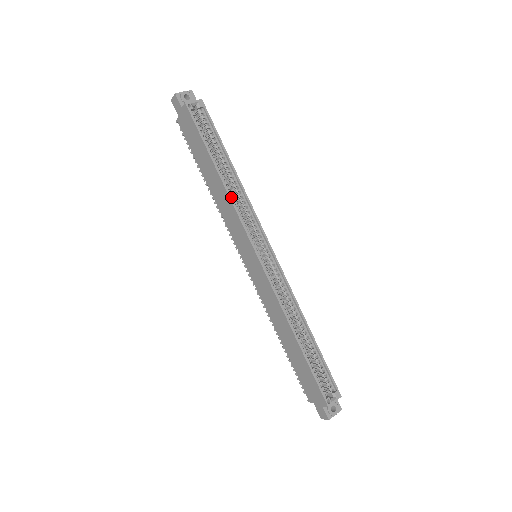
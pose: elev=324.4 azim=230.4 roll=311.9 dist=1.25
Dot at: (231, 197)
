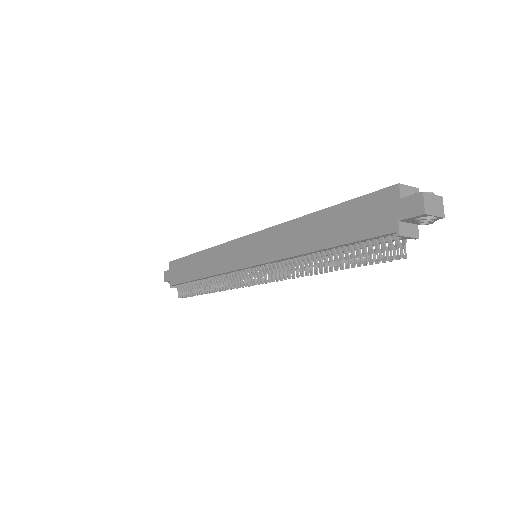
Dot at: (213, 248)
